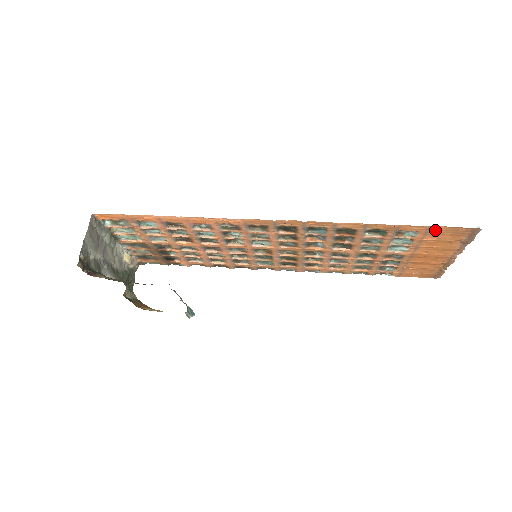
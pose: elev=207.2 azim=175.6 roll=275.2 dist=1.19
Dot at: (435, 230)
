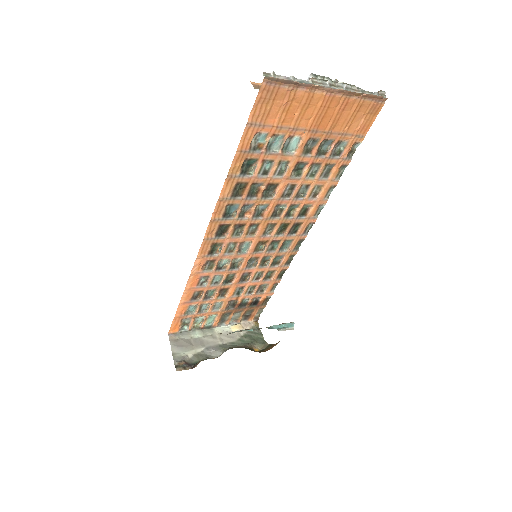
Dot at: (257, 118)
